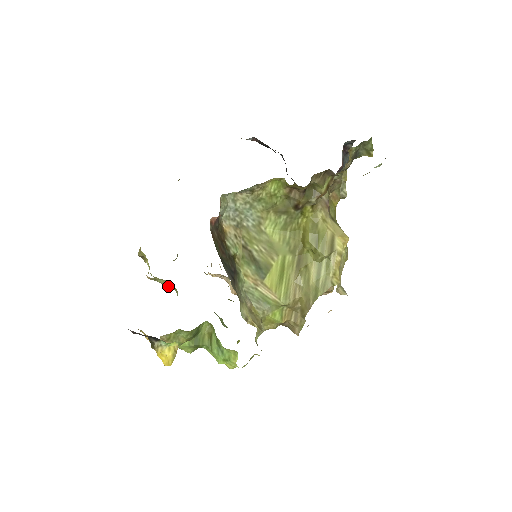
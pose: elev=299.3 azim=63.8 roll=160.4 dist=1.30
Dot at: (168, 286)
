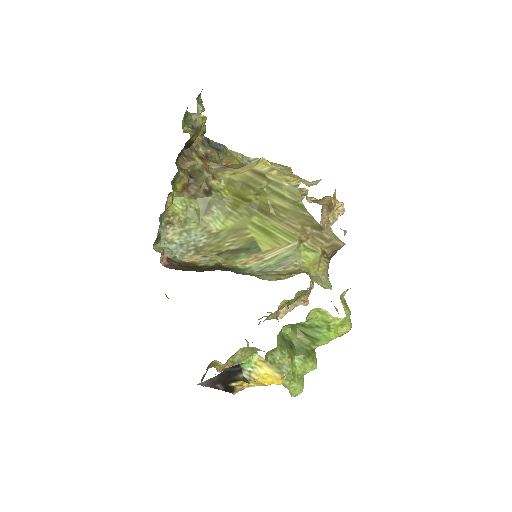
Dot at: (249, 355)
